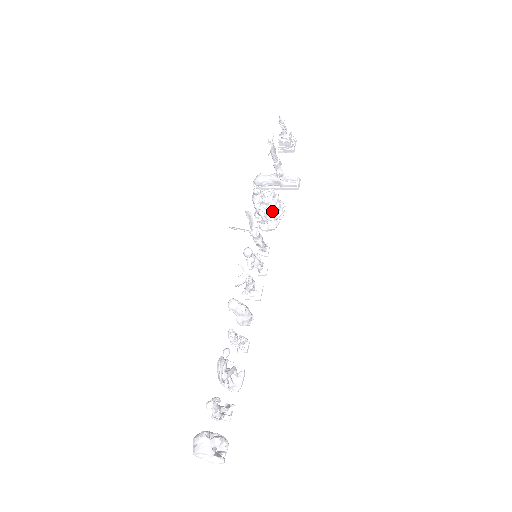
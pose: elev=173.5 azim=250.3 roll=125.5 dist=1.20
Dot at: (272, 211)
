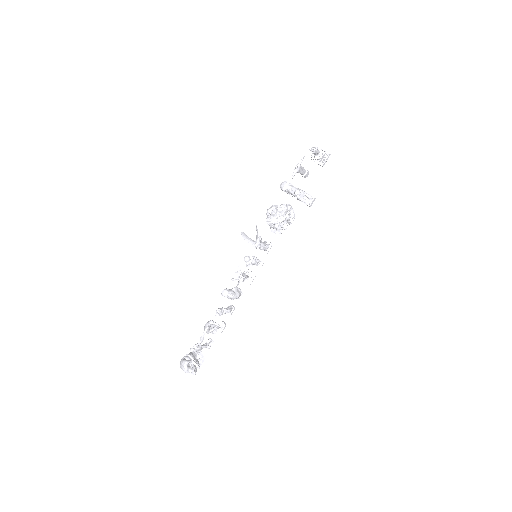
Dot at: (279, 226)
